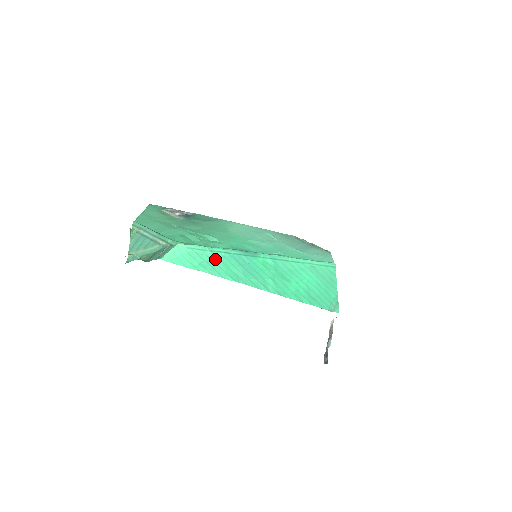
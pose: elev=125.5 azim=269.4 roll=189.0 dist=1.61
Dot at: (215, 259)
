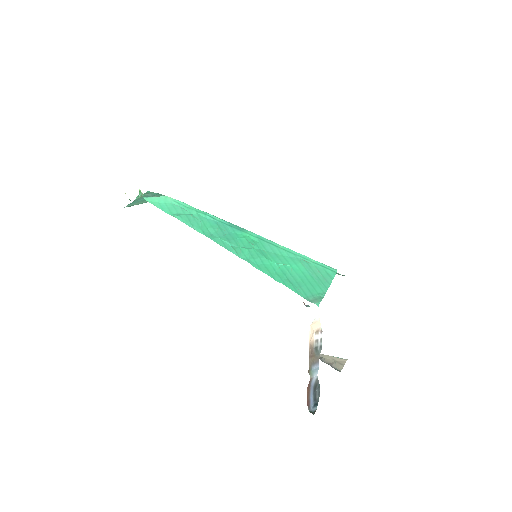
Dot at: (196, 217)
